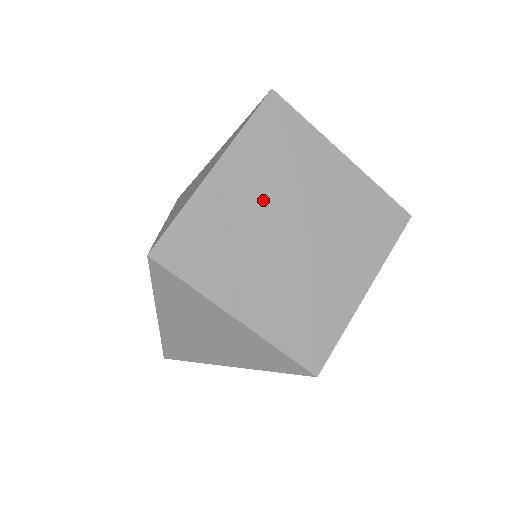
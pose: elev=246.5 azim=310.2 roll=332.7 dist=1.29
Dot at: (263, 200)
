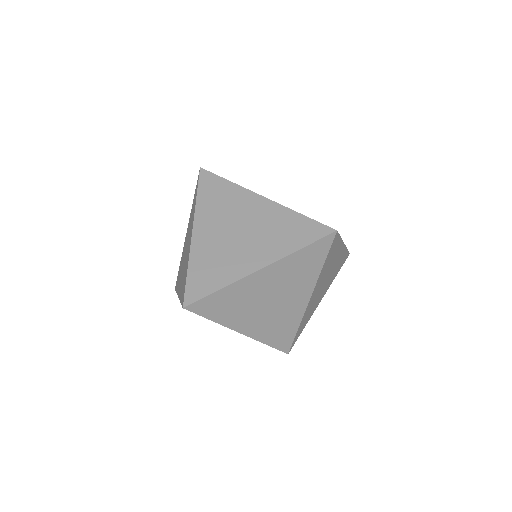
Dot at: occluded
